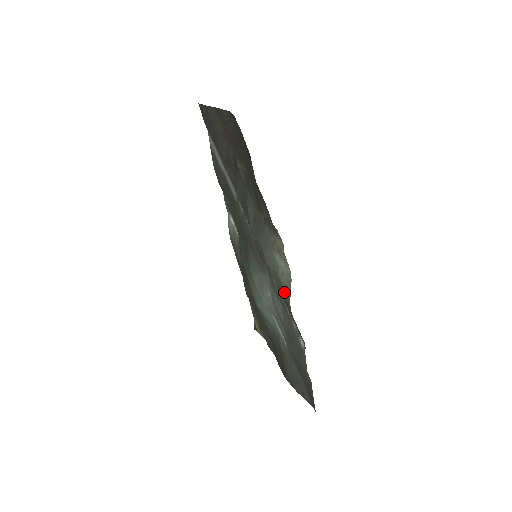
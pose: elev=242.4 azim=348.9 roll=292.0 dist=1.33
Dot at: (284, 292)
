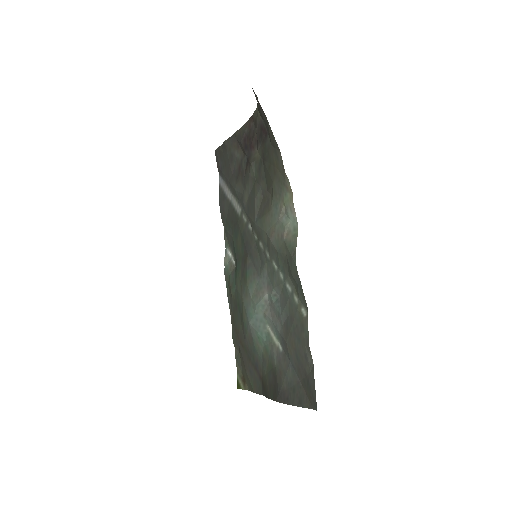
Dot at: (289, 250)
